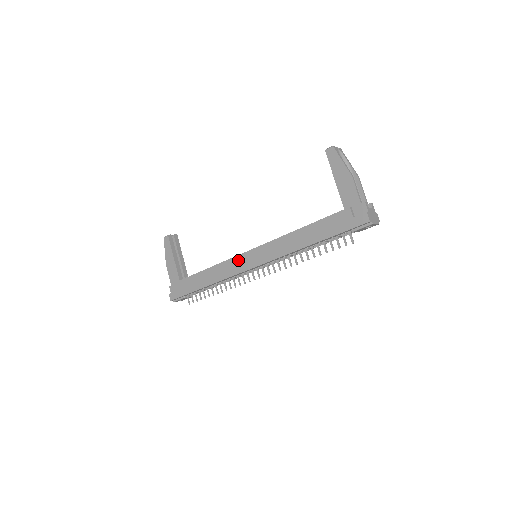
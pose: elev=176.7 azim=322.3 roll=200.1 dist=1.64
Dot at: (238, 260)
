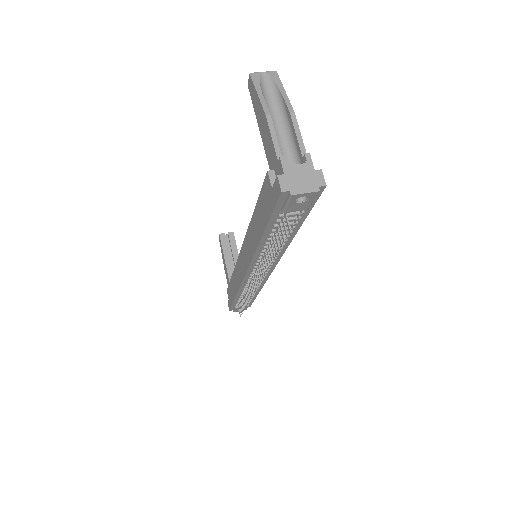
Dot at: (239, 263)
